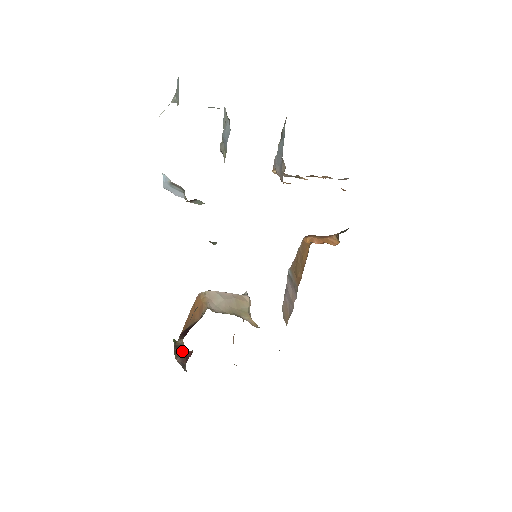
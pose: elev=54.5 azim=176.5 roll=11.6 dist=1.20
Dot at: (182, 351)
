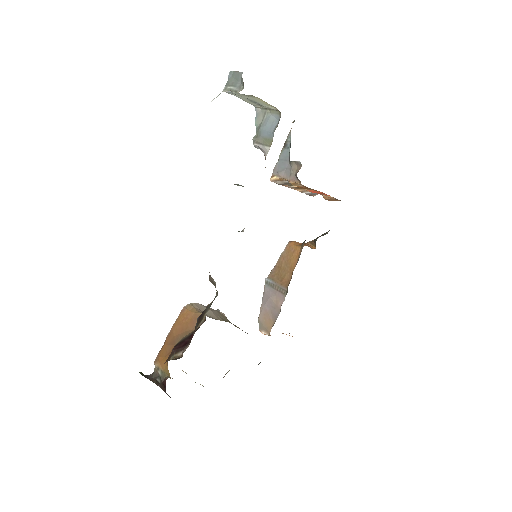
Dot at: (159, 378)
